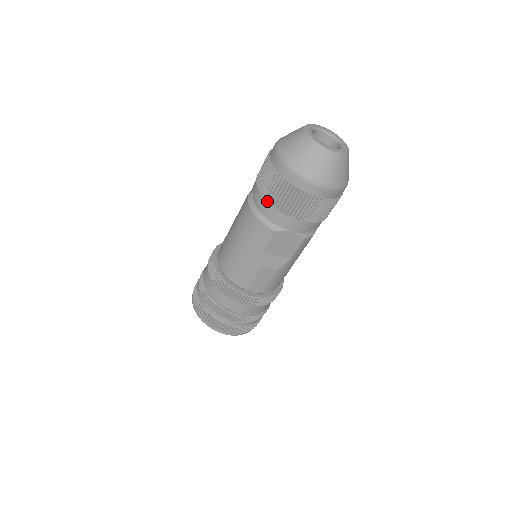
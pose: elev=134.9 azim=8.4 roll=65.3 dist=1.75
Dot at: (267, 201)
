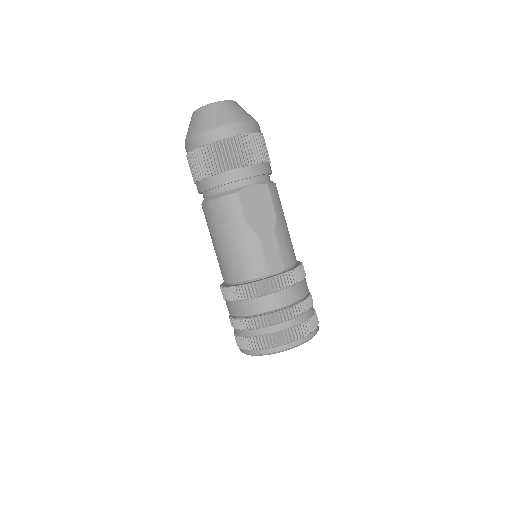
Dot at: (211, 177)
